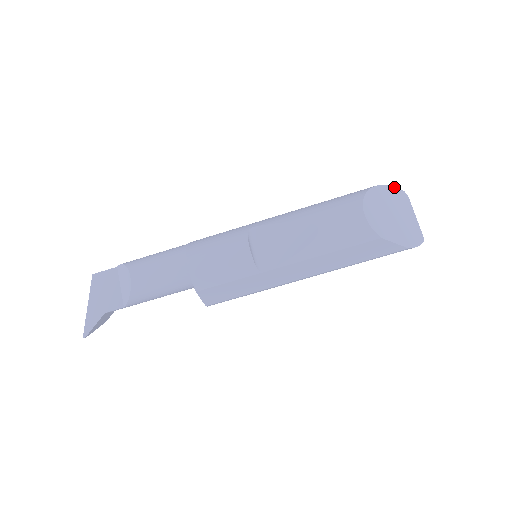
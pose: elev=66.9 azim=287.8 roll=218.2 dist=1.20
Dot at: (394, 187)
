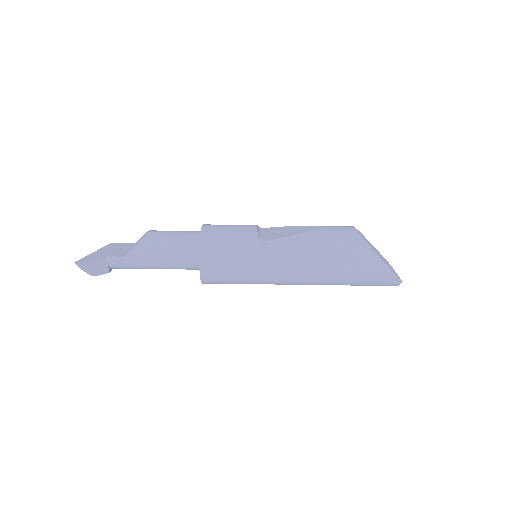
Dot at: occluded
